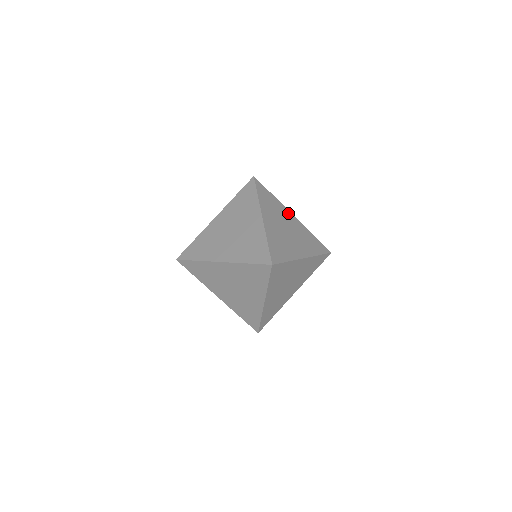
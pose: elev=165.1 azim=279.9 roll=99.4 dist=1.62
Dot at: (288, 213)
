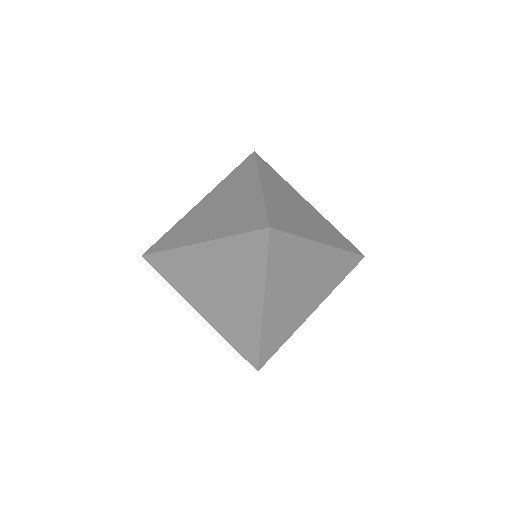
Dot at: (301, 198)
